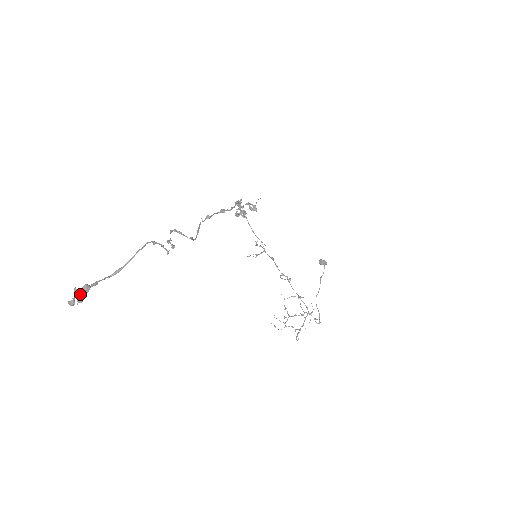
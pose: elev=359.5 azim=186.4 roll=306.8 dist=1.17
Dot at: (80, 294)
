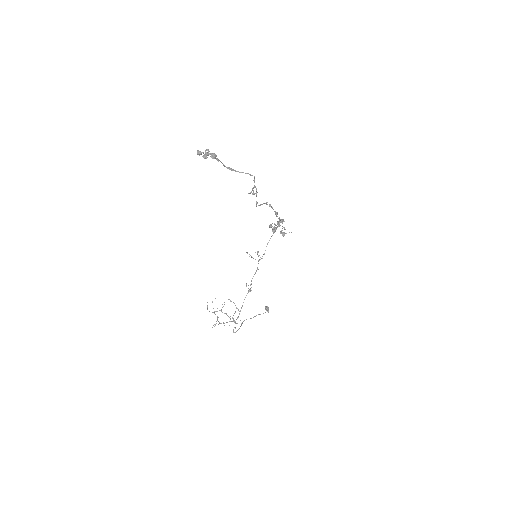
Dot at: (208, 155)
